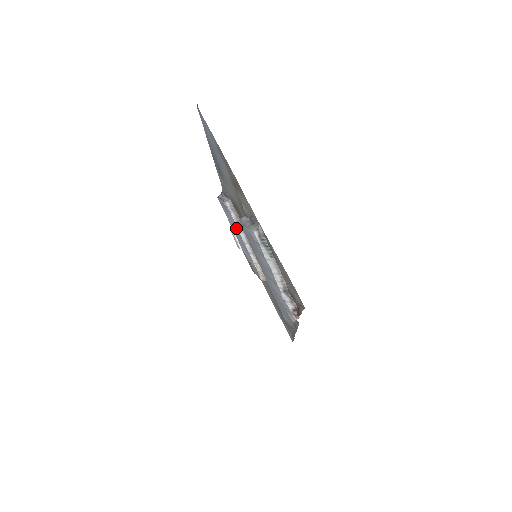
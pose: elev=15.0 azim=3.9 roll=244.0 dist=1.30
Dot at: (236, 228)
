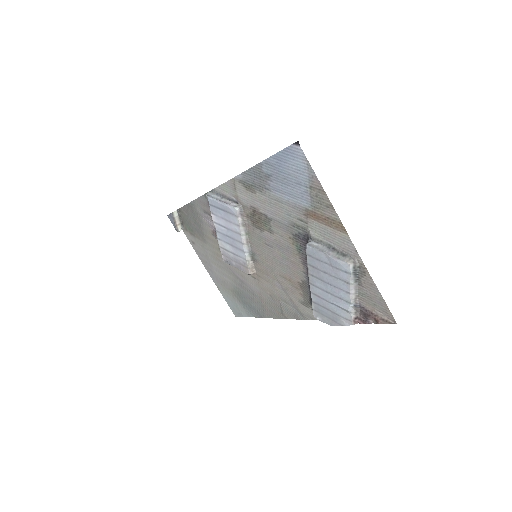
Dot at: (237, 230)
